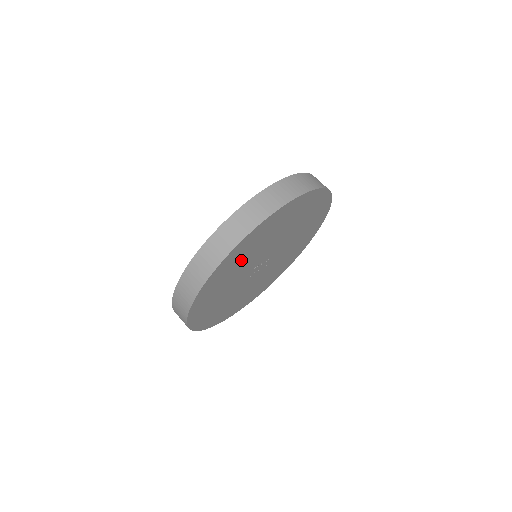
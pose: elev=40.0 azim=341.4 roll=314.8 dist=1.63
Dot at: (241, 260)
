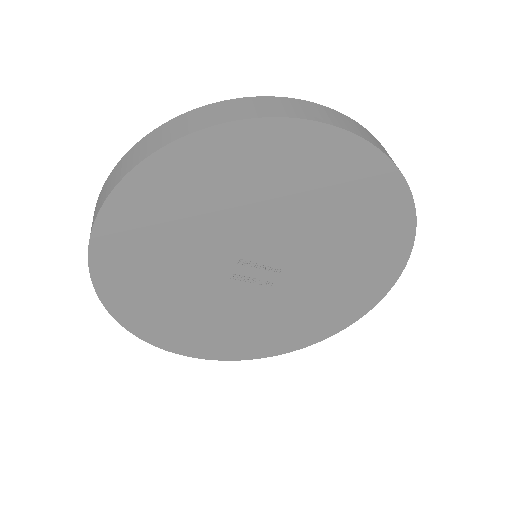
Dot at: (204, 200)
